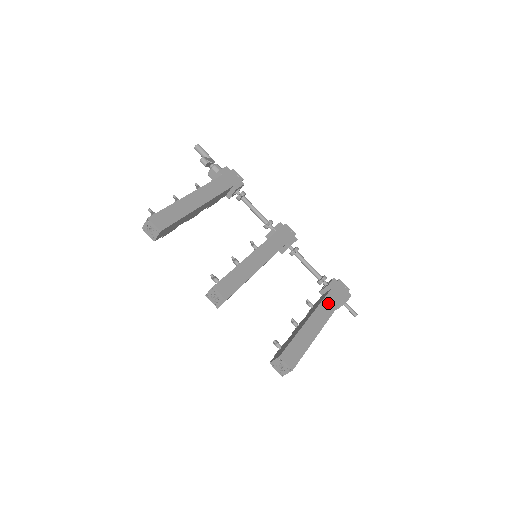
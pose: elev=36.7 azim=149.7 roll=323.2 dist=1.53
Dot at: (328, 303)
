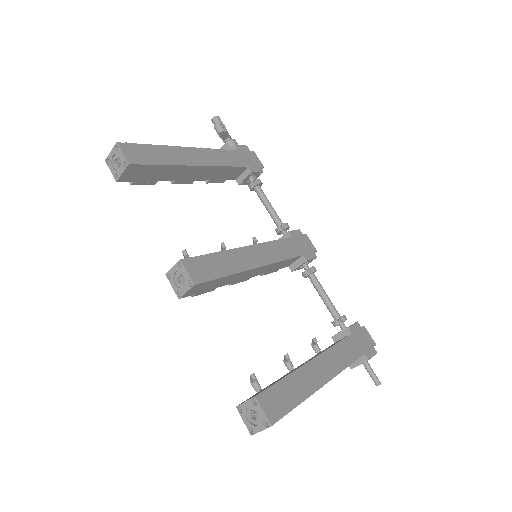
Dot at: (344, 350)
